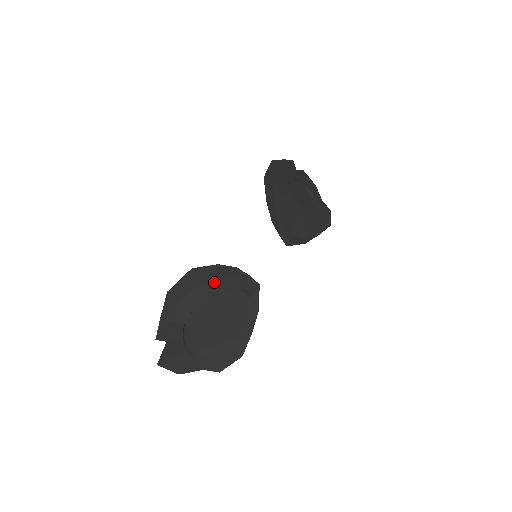
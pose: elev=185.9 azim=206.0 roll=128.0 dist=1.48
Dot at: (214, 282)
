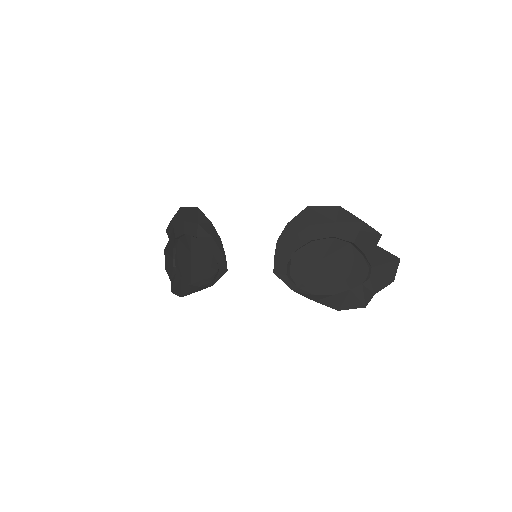
Dot at: (203, 232)
